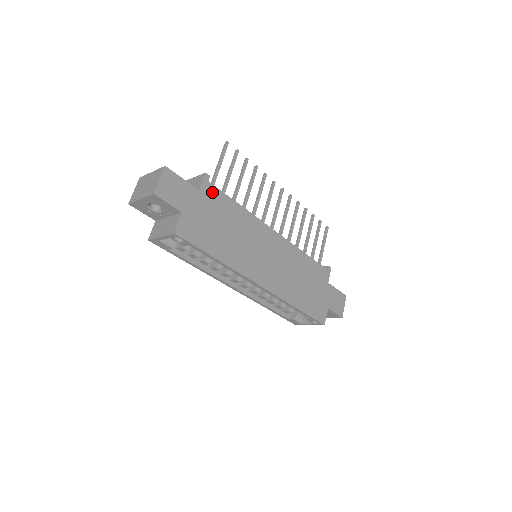
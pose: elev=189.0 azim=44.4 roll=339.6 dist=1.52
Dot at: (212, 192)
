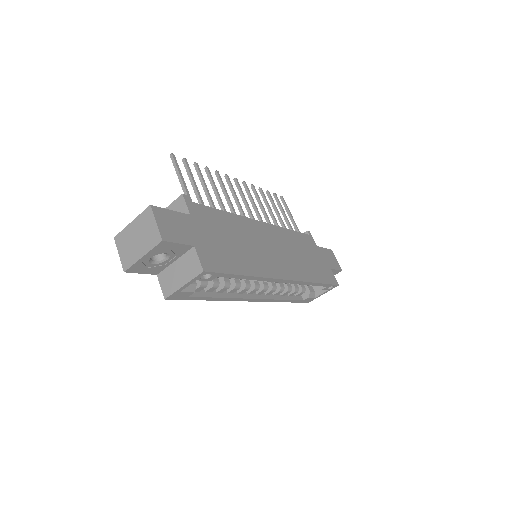
Dot at: (199, 211)
